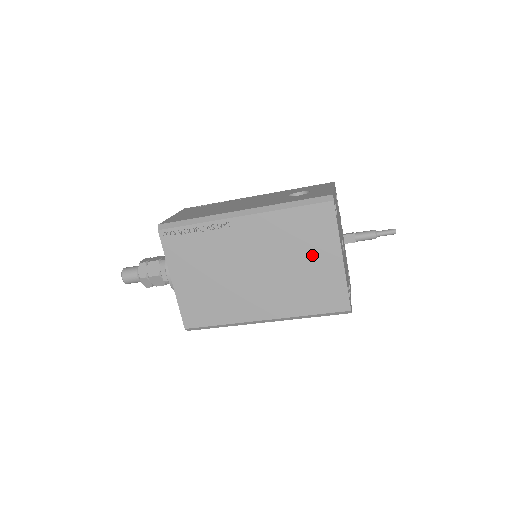
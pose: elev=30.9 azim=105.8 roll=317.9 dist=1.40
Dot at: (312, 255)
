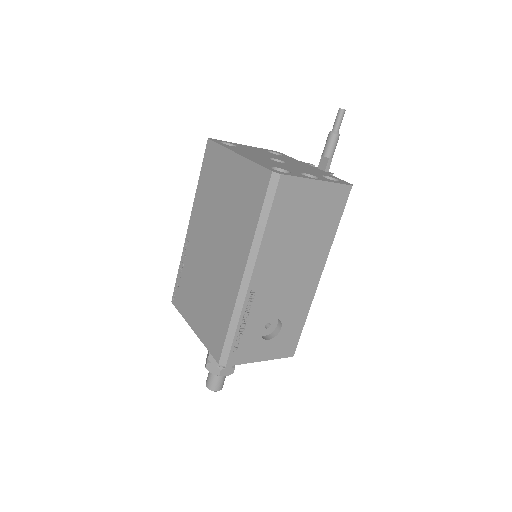
Dot at: (225, 183)
